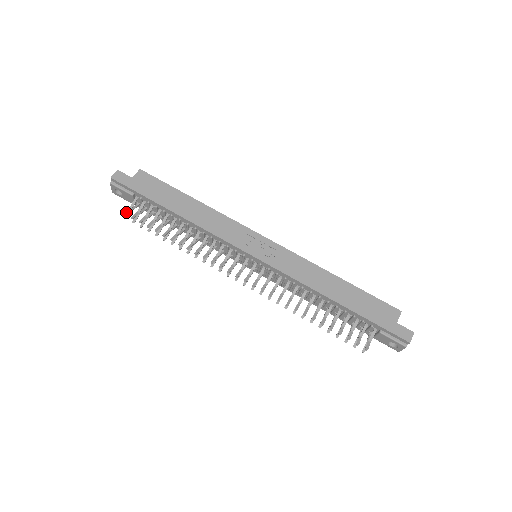
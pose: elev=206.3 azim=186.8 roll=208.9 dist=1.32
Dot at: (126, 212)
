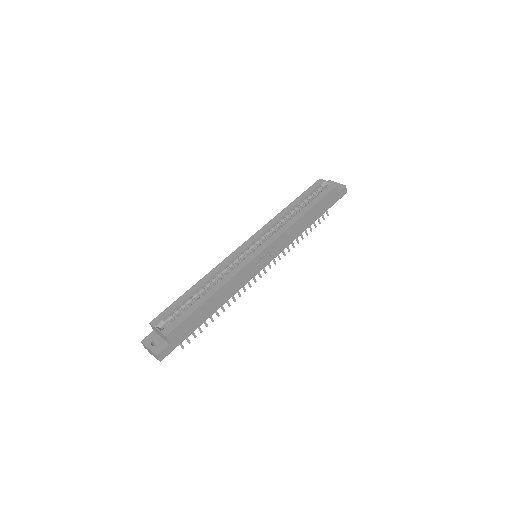
Dot at: (183, 347)
